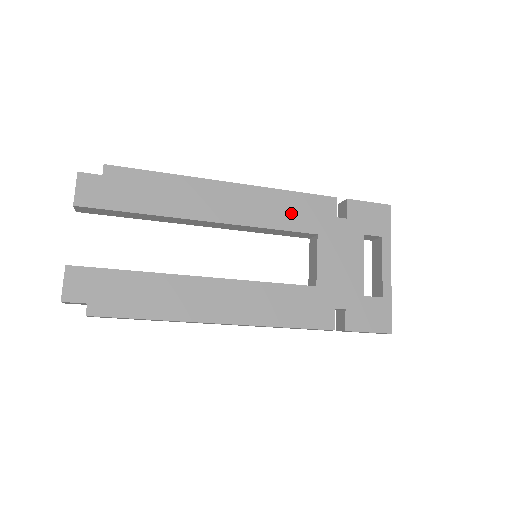
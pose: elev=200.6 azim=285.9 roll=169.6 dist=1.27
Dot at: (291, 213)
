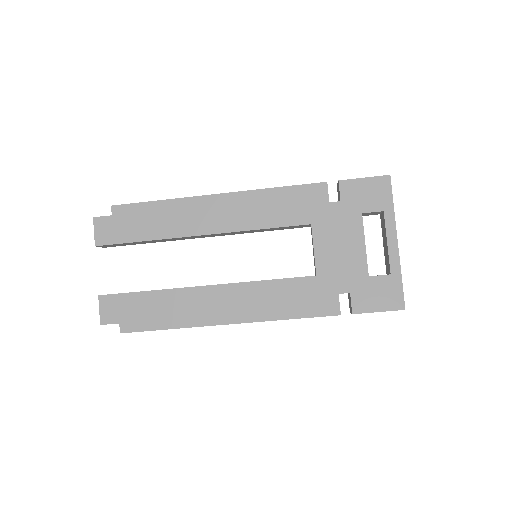
Dot at: (281, 209)
